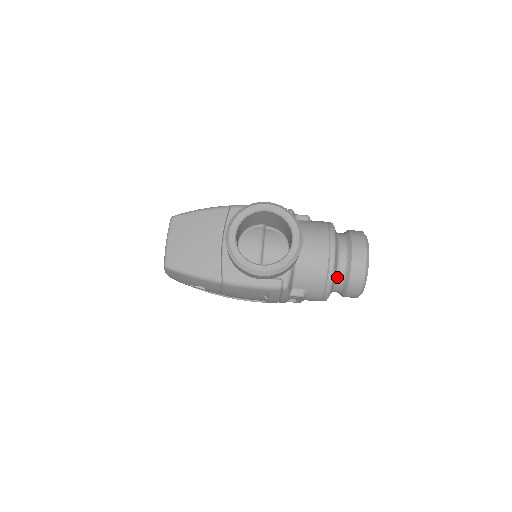
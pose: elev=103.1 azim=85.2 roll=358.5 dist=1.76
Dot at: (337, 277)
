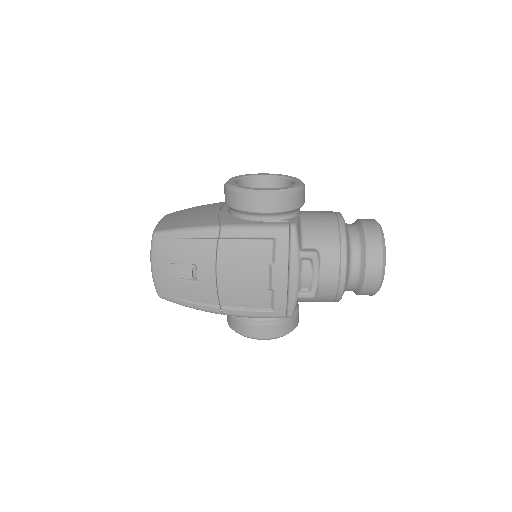
Dot at: (351, 241)
